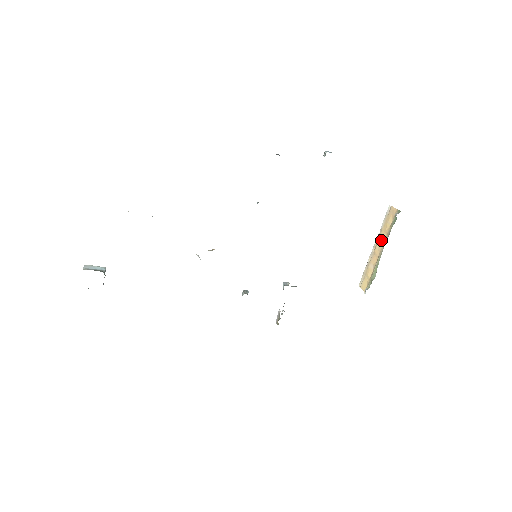
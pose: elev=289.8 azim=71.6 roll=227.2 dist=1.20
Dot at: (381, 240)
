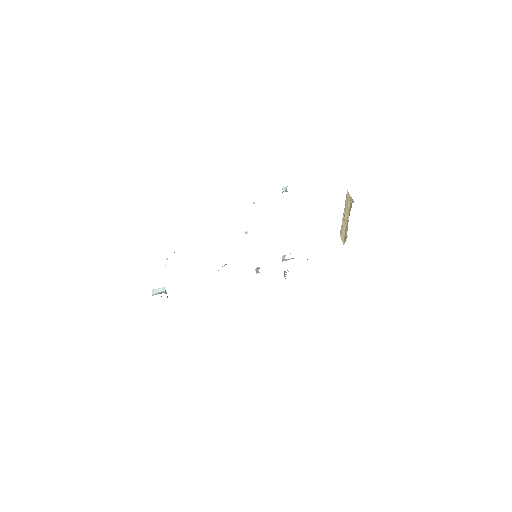
Dot at: (346, 214)
